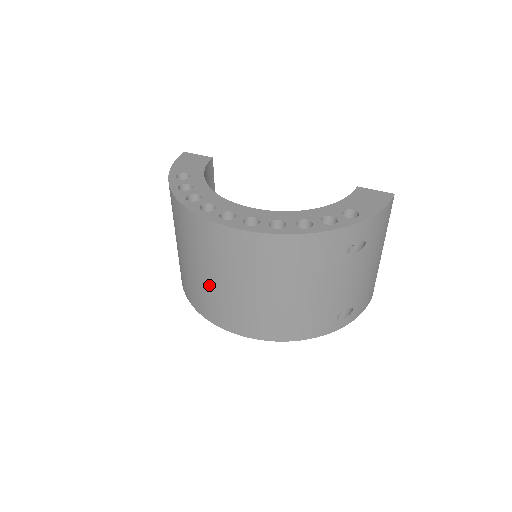
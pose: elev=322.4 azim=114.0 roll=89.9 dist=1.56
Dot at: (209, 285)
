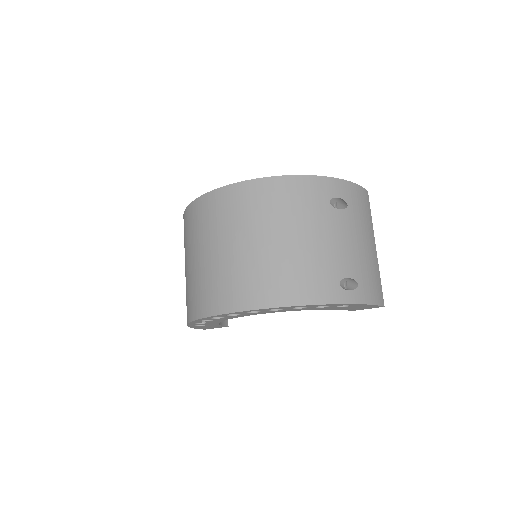
Dot at: (210, 264)
